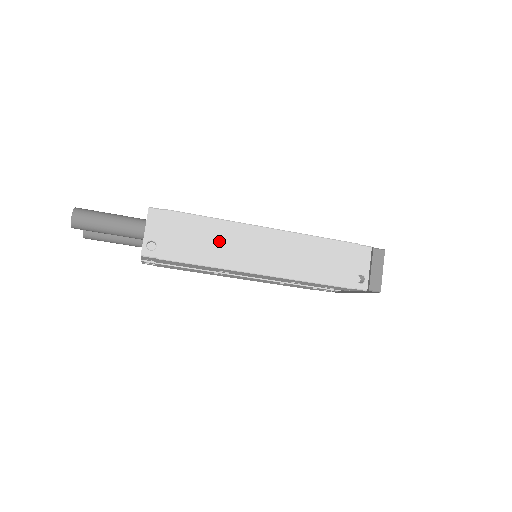
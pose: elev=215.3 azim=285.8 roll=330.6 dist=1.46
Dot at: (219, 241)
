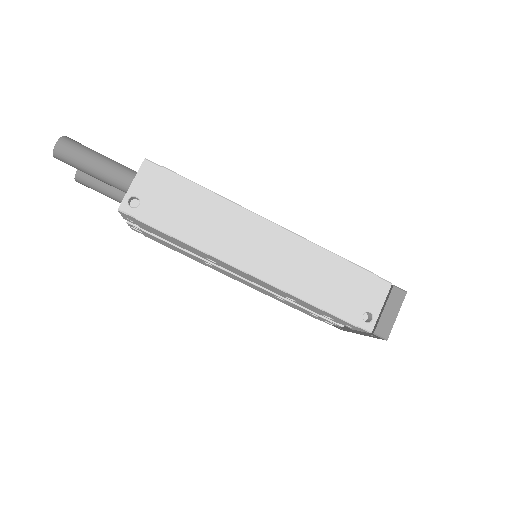
Dot at: (213, 221)
